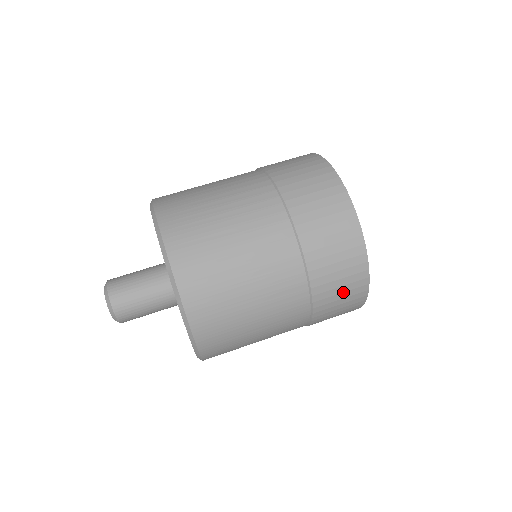
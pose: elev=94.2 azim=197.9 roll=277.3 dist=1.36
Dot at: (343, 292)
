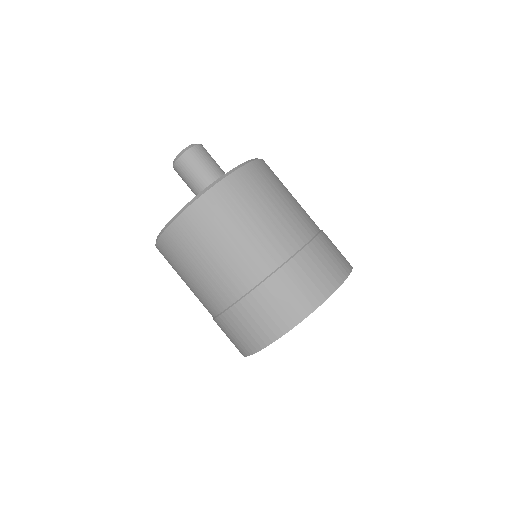
Dot at: occluded
